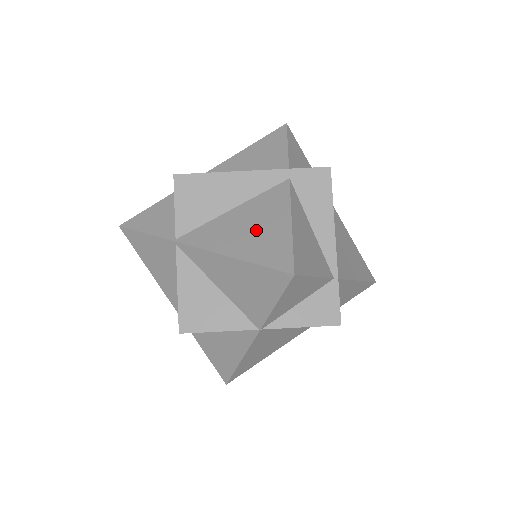
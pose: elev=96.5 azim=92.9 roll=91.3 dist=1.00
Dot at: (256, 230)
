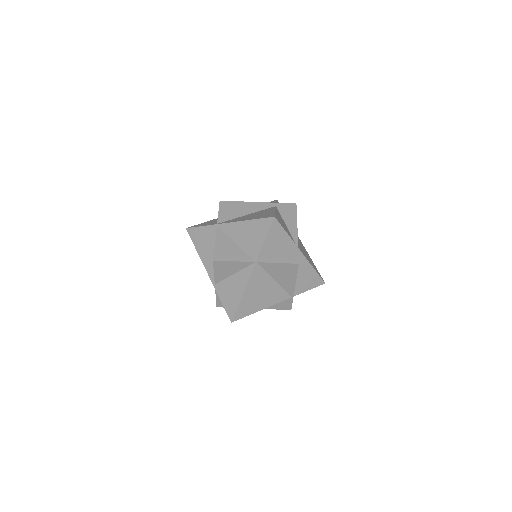
Dot at: (258, 215)
